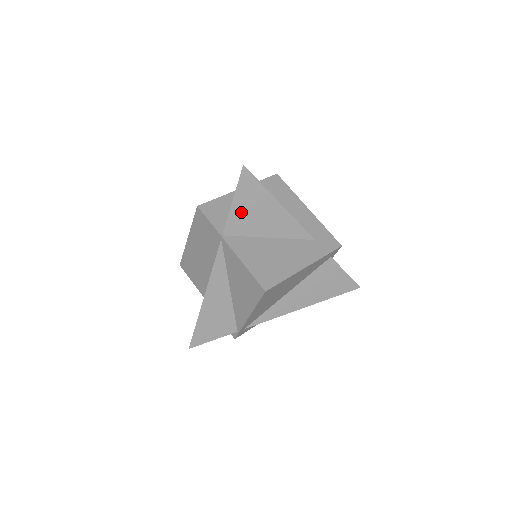
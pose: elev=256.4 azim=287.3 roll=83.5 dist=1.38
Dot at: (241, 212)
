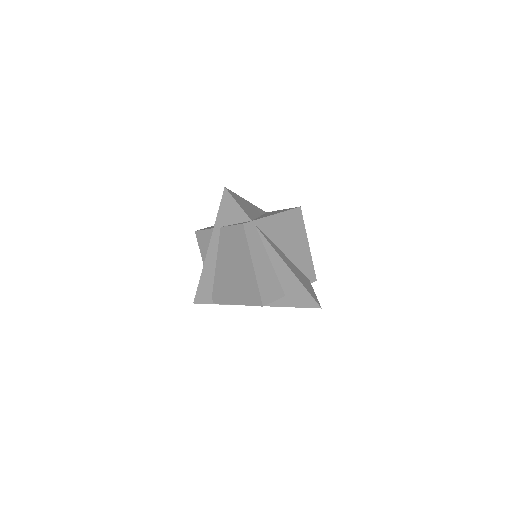
Dot at: occluded
